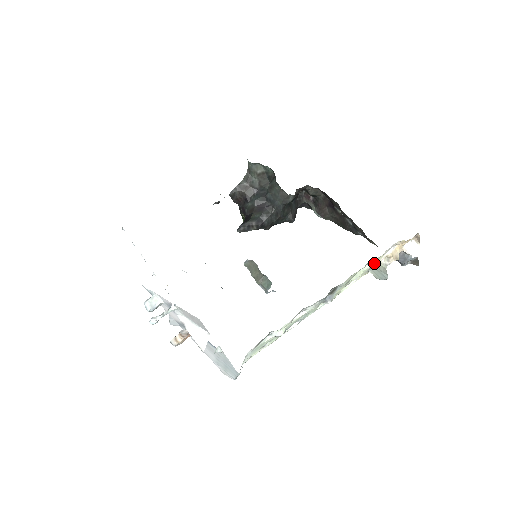
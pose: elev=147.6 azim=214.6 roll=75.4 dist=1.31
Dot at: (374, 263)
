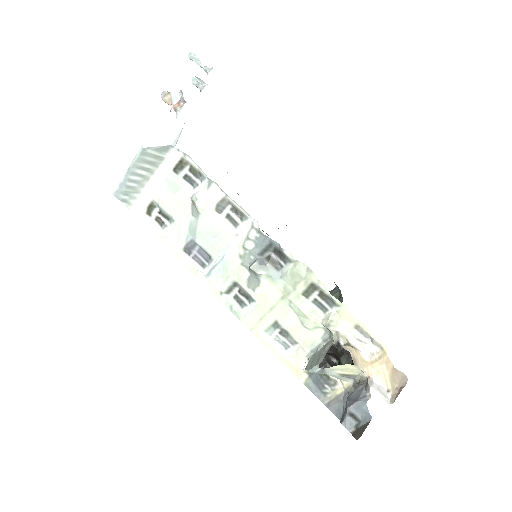
Dot at: (333, 316)
